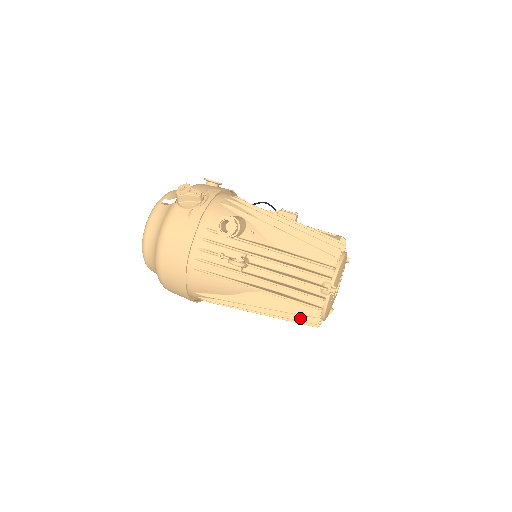
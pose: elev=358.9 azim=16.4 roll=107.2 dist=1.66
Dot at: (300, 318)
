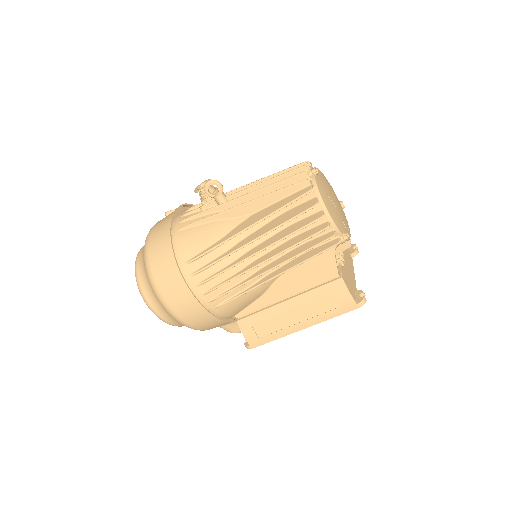
Dot at: (297, 213)
